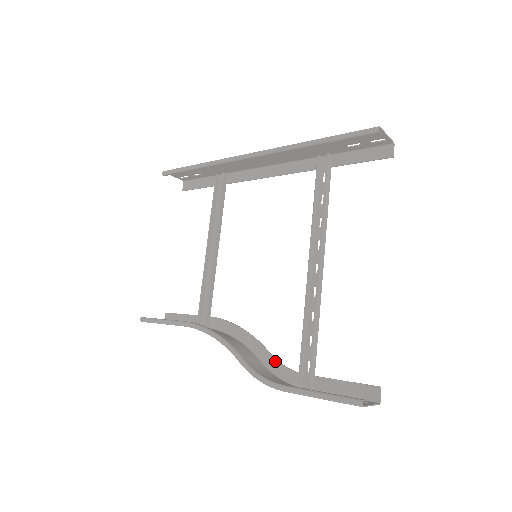
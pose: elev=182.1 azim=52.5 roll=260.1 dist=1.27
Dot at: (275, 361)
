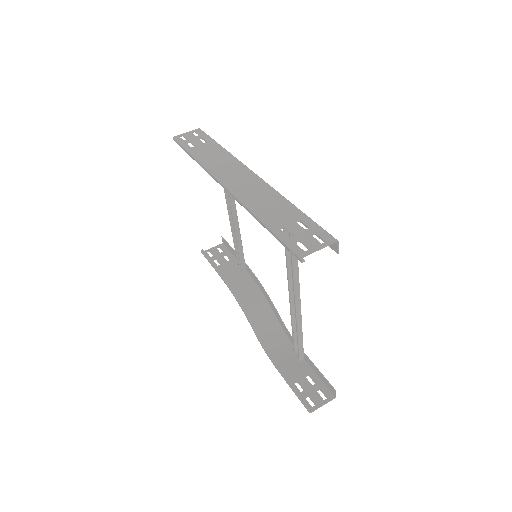
Dot at: (283, 325)
